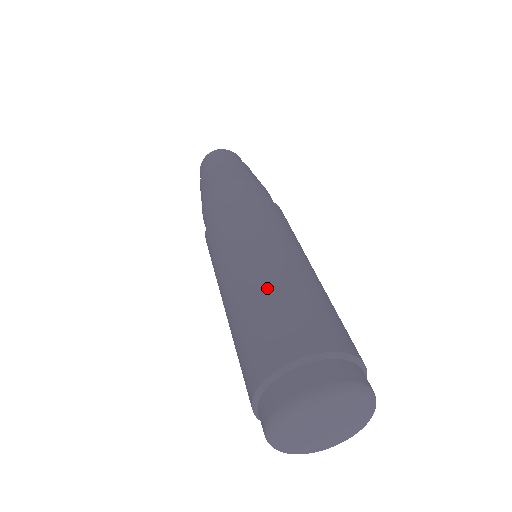
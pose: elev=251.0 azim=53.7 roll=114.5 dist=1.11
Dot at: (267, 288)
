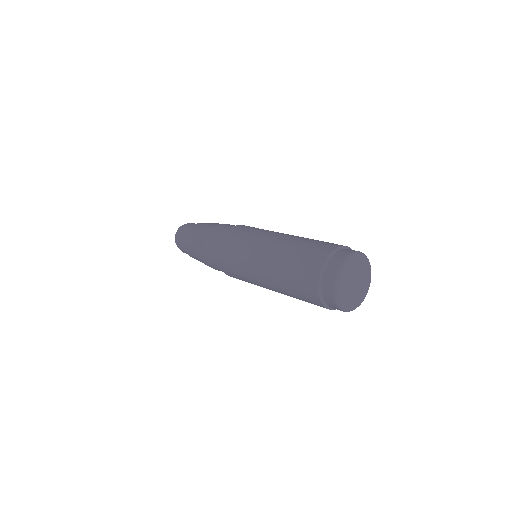
Dot at: (290, 243)
